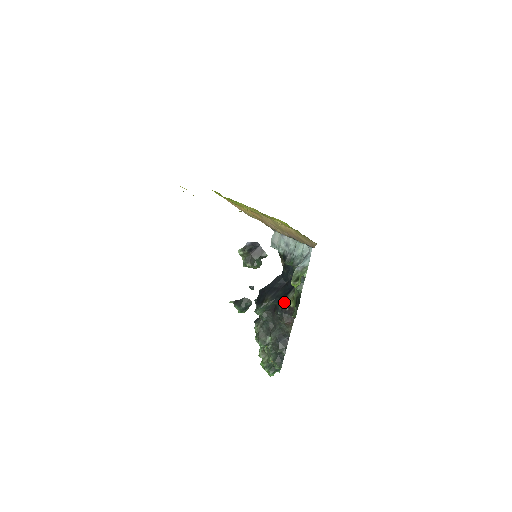
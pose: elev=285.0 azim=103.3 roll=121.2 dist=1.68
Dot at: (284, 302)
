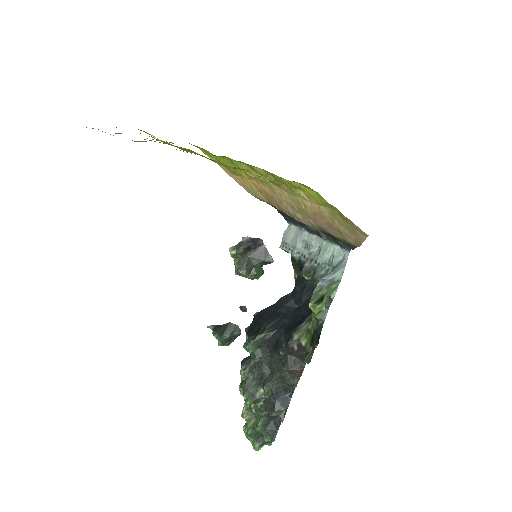
Dot at: (292, 336)
